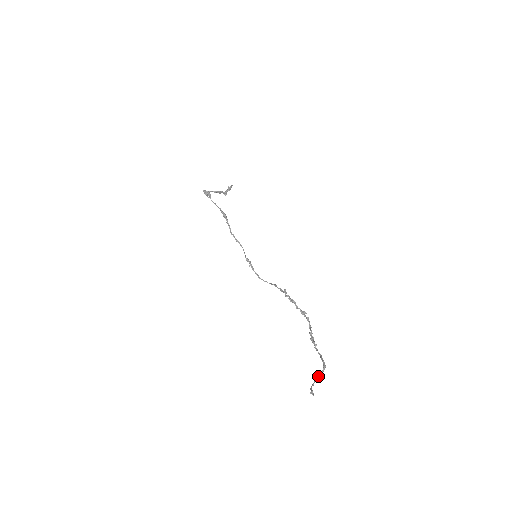
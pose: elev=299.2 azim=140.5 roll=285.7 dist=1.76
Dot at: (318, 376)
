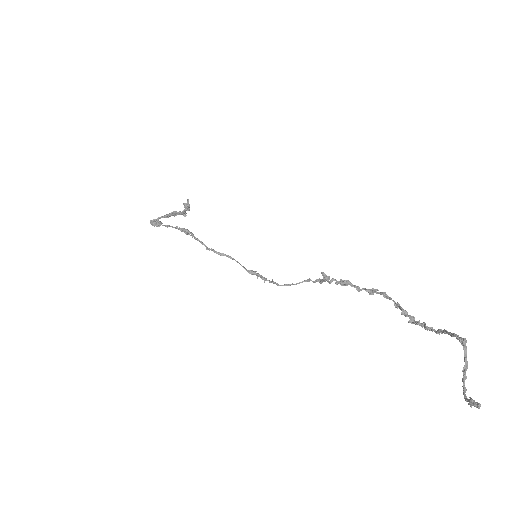
Dot at: (463, 367)
